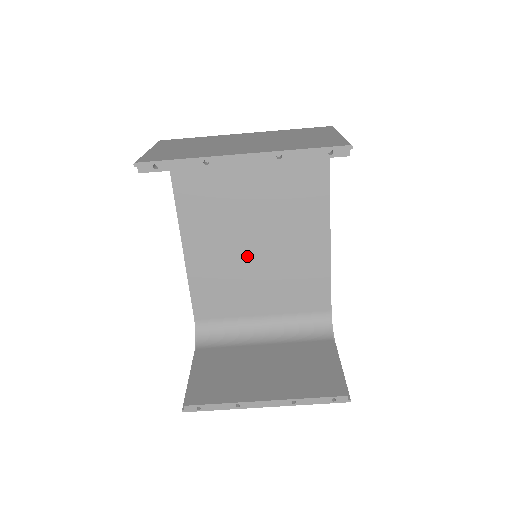
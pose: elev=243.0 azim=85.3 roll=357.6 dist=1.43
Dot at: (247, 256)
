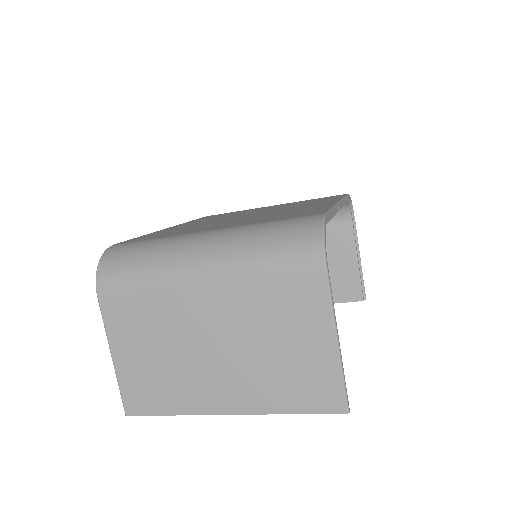
Dot at: occluded
